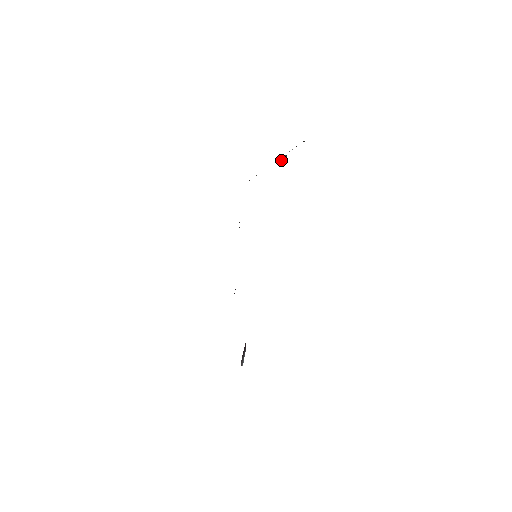
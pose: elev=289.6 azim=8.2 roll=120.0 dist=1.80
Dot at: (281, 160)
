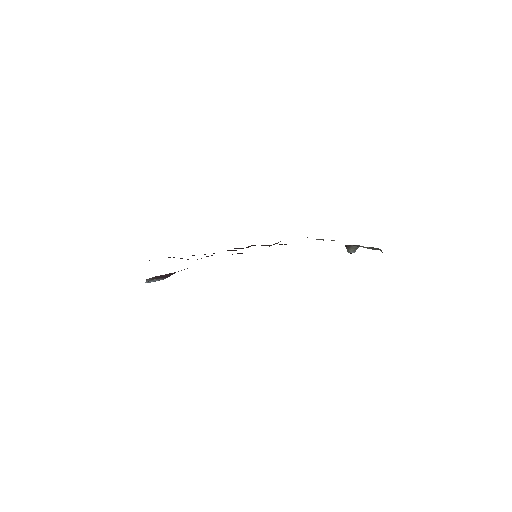
Dot at: (352, 245)
